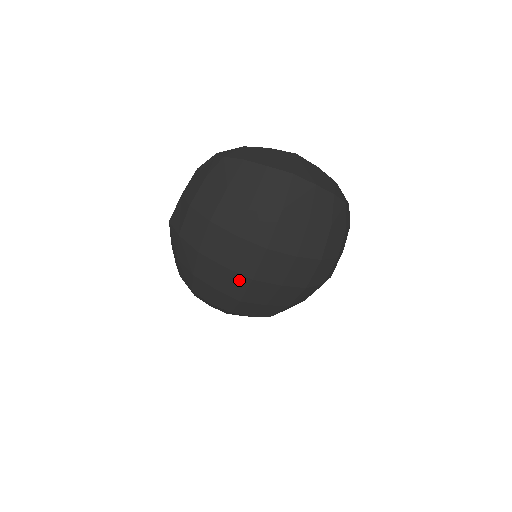
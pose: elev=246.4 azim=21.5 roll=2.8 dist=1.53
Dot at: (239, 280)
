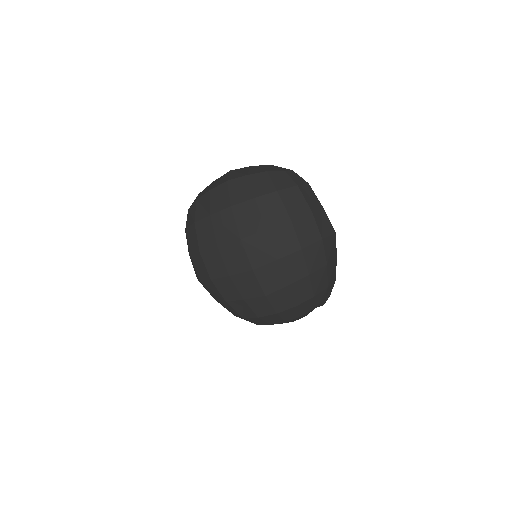
Dot at: (247, 278)
